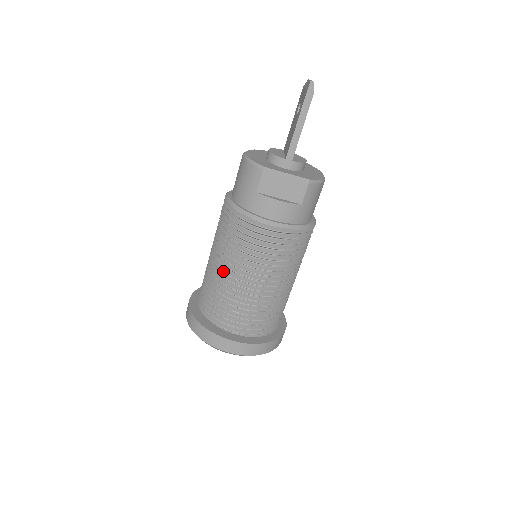
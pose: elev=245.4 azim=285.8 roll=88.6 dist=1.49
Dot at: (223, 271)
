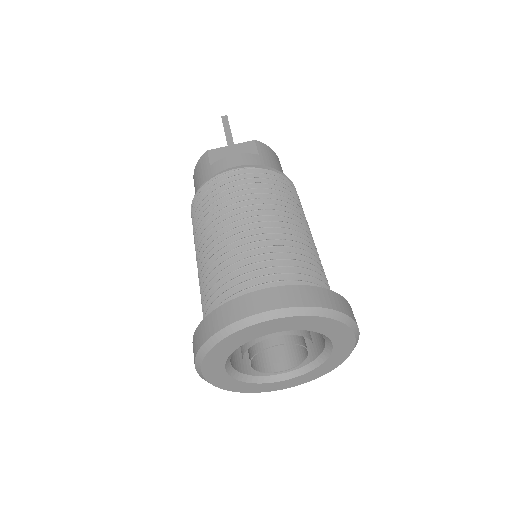
Dot at: (209, 244)
